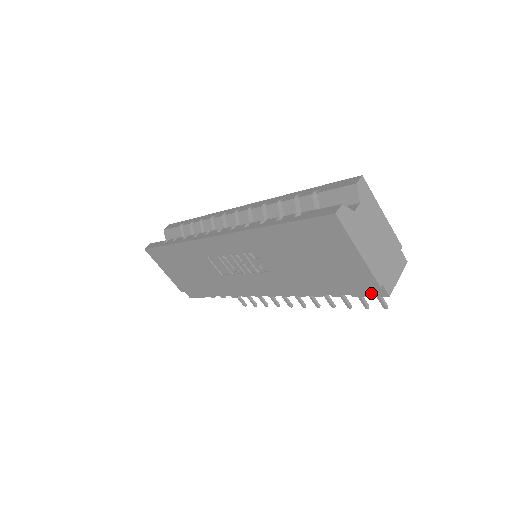
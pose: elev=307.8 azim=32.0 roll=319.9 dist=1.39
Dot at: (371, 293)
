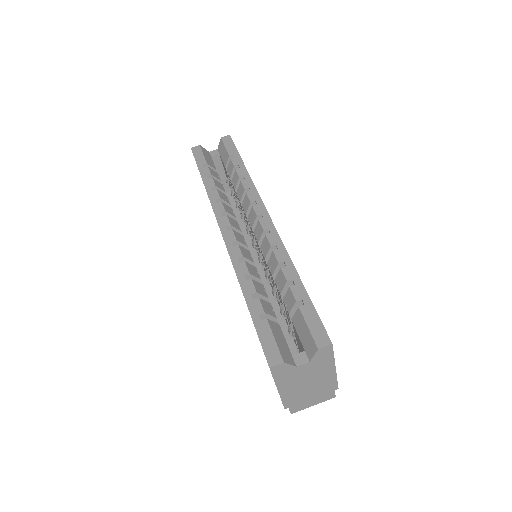
Dot at: occluded
